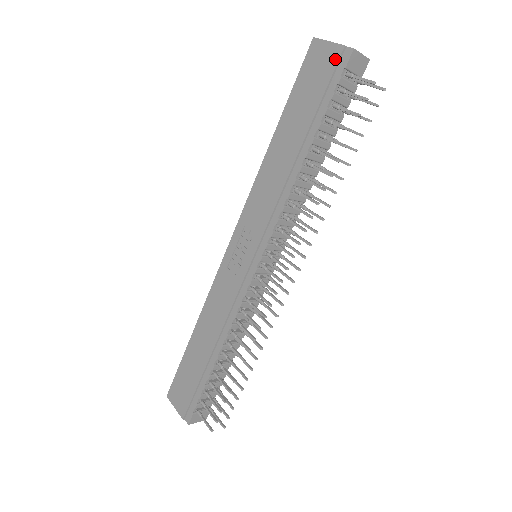
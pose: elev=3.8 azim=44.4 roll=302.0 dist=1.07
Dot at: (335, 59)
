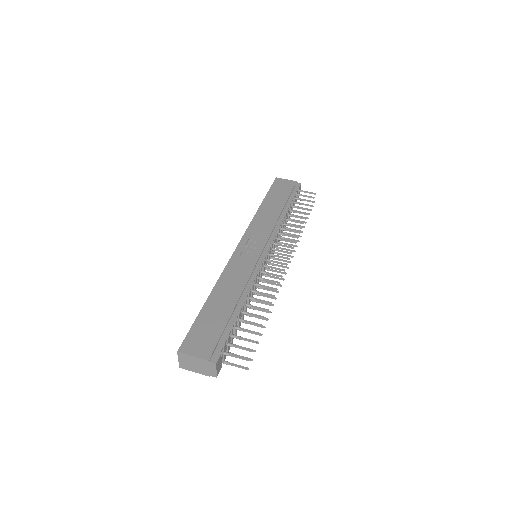
Dot at: (293, 184)
